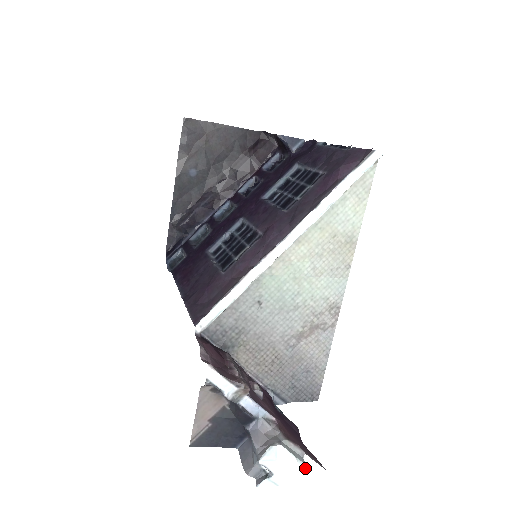
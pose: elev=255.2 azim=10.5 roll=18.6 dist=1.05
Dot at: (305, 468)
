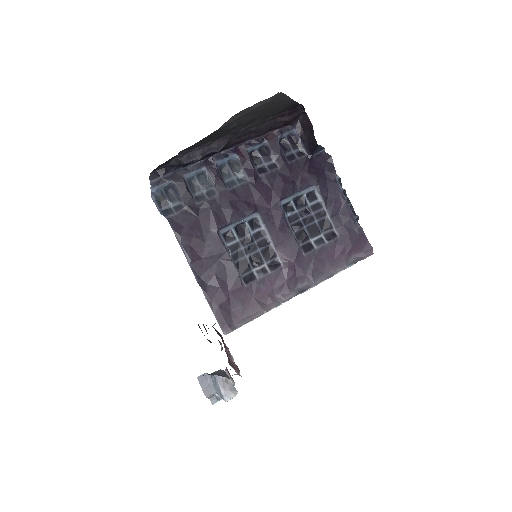
Dot at: occluded
